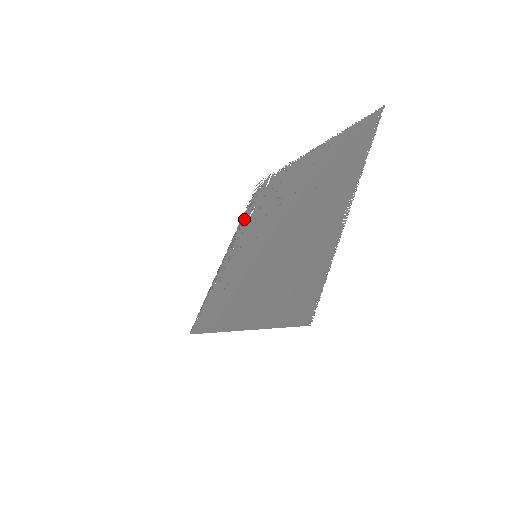
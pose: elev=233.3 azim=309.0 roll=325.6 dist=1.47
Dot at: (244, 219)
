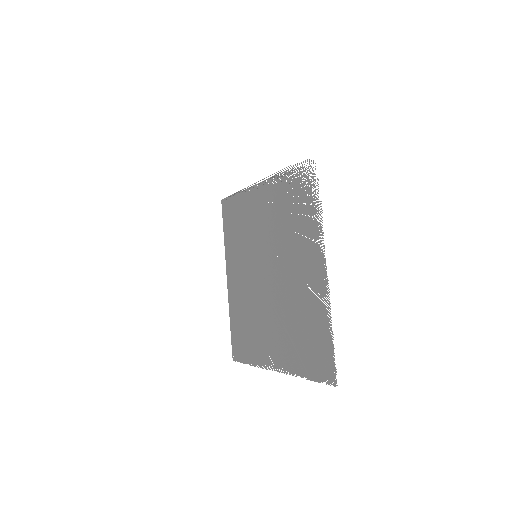
Dot at: (281, 180)
